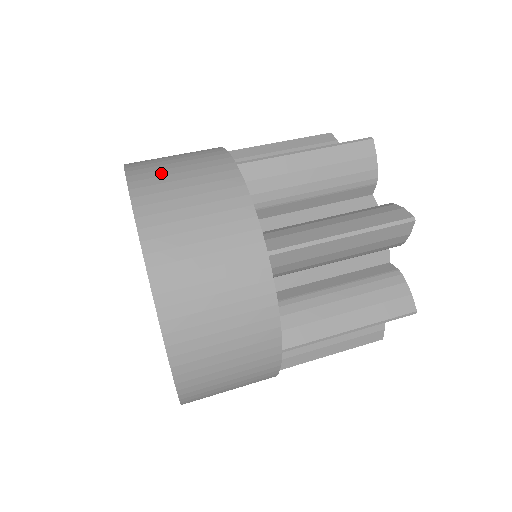
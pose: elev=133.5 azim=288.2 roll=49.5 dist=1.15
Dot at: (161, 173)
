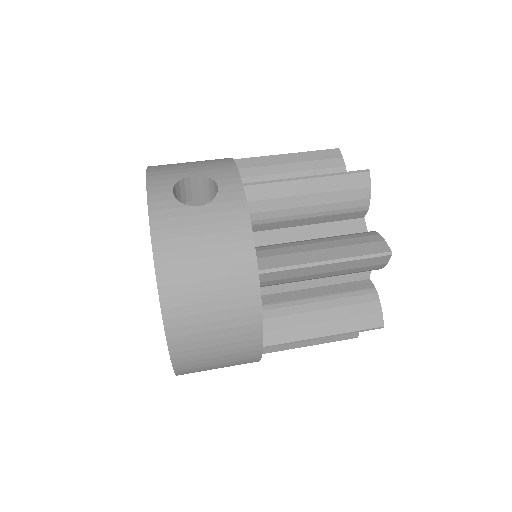
Dot at: (189, 277)
